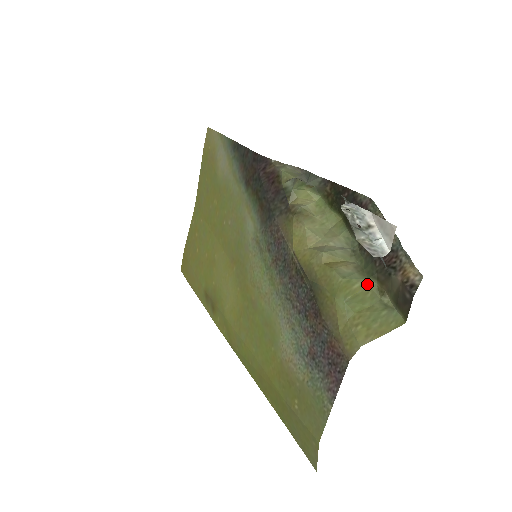
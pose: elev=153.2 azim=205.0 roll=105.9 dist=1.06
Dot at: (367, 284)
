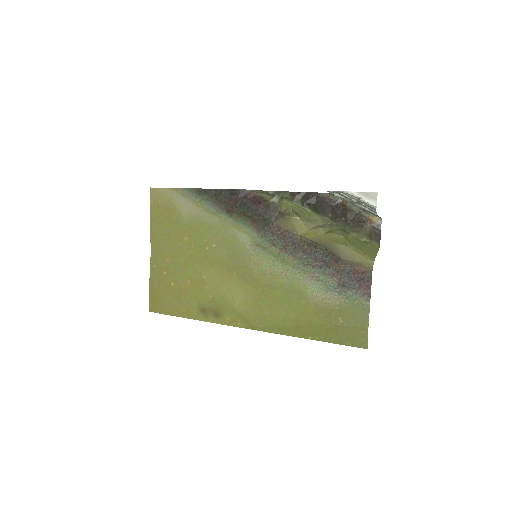
Dot at: (351, 236)
